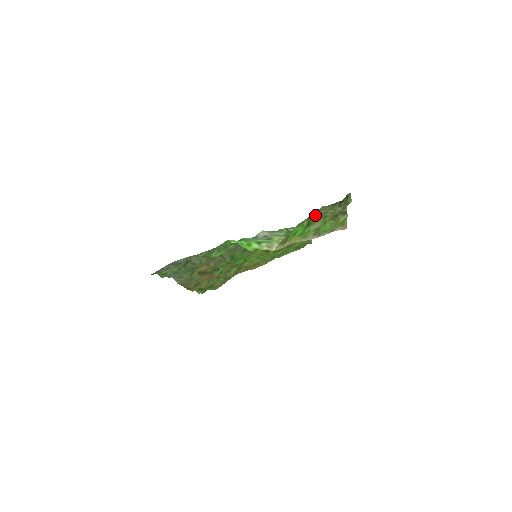
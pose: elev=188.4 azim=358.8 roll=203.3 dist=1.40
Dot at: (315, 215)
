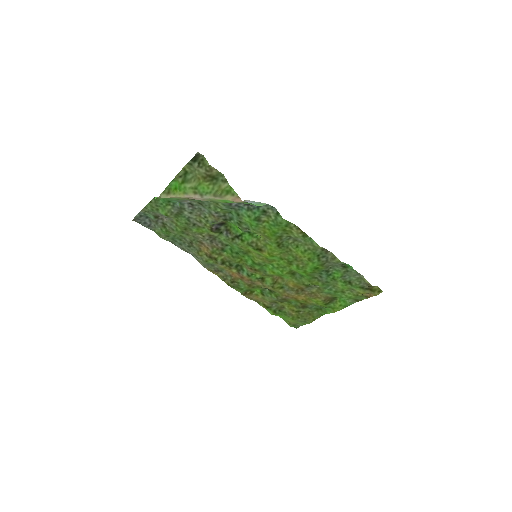
Dot at: (192, 177)
